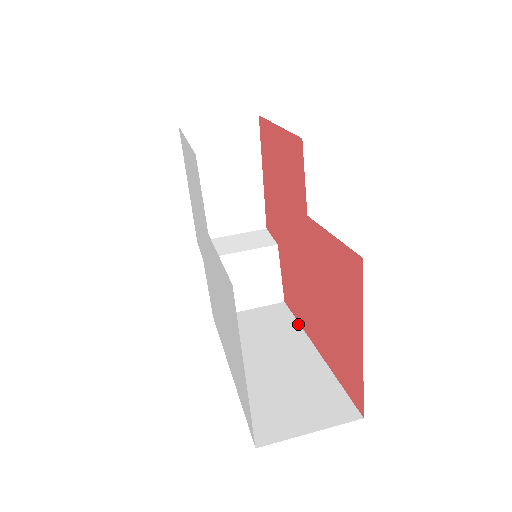
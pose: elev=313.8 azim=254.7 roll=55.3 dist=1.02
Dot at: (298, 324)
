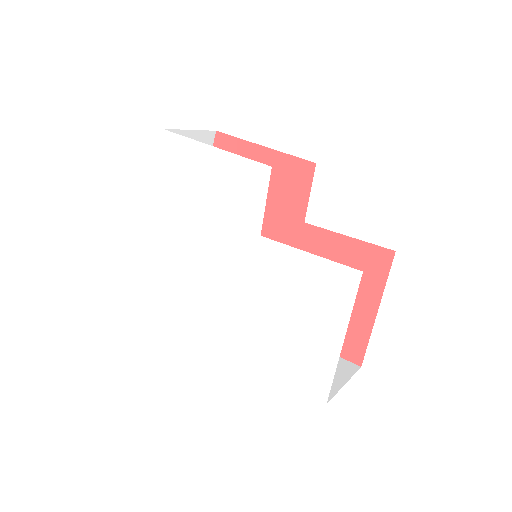
Dot at: occluded
